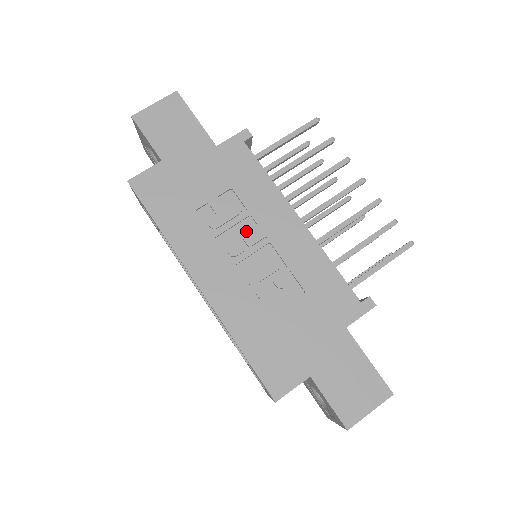
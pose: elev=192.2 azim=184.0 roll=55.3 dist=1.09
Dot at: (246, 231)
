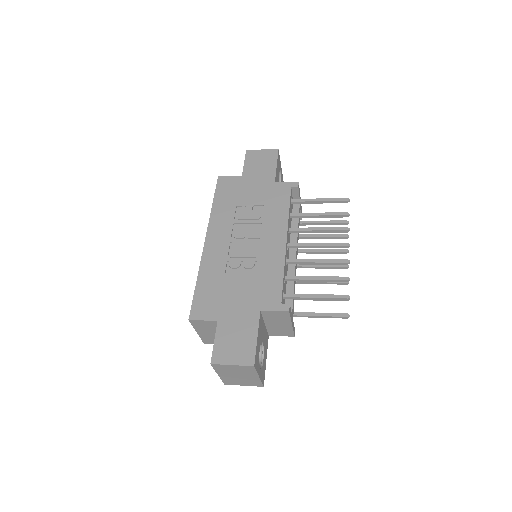
Dot at: (253, 230)
